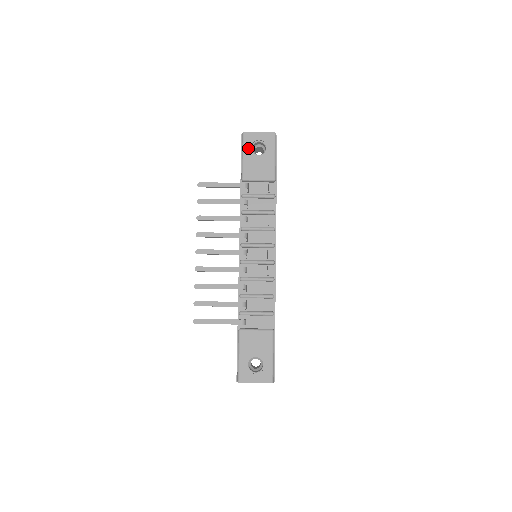
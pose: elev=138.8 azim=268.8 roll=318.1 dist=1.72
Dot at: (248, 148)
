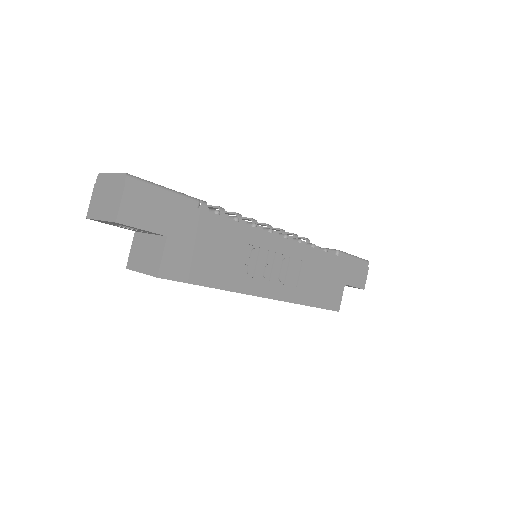
Dot at: occluded
